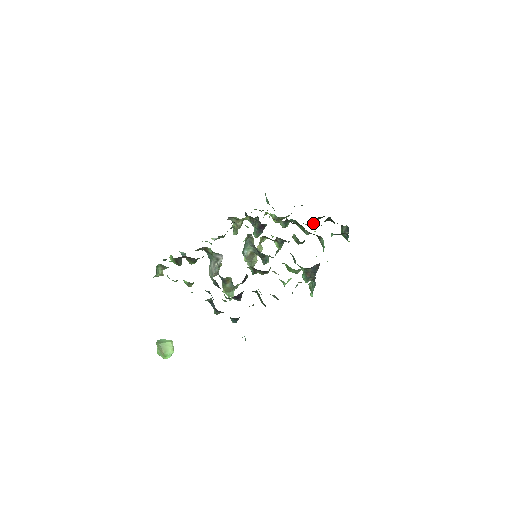
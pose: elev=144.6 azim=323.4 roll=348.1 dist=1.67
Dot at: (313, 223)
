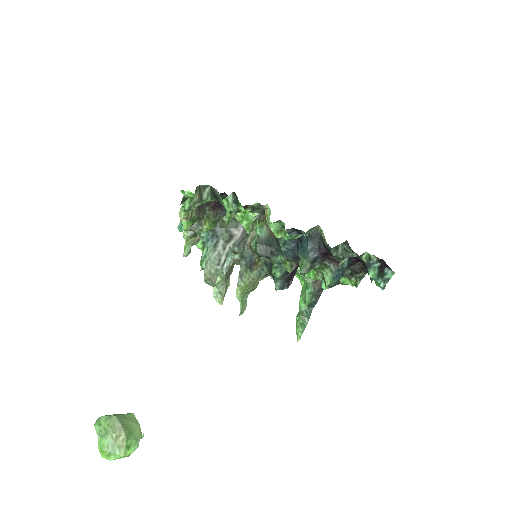
Dot at: occluded
